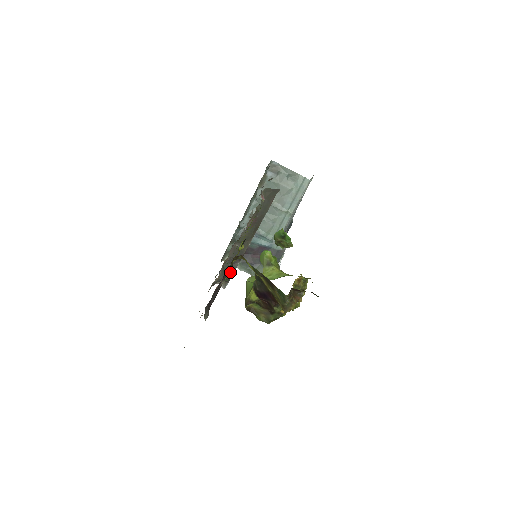
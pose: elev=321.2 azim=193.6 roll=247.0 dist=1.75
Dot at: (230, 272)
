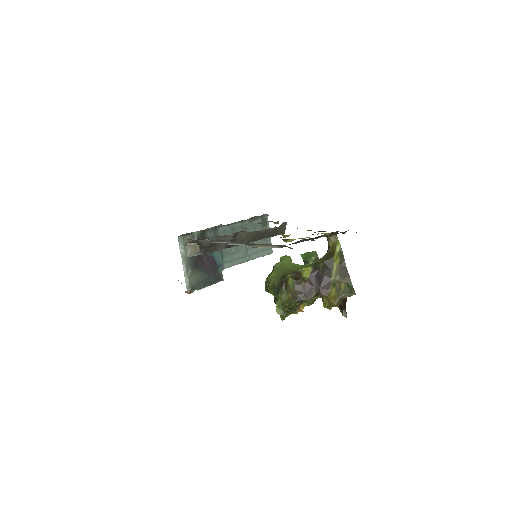
Dot at: (214, 248)
